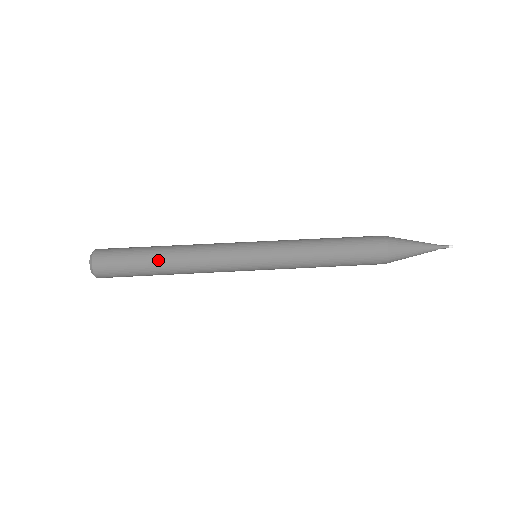
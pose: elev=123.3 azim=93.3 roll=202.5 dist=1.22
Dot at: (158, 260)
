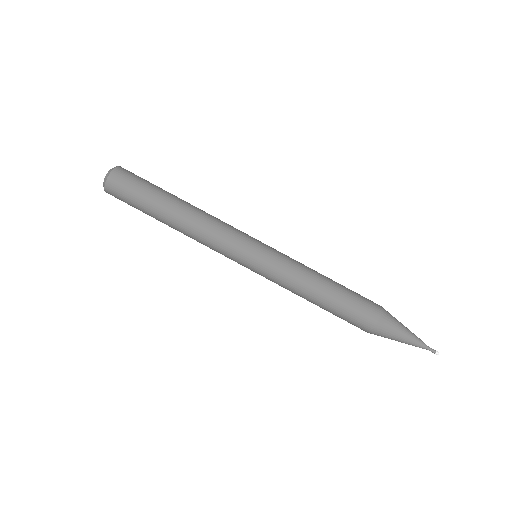
Dot at: (170, 203)
